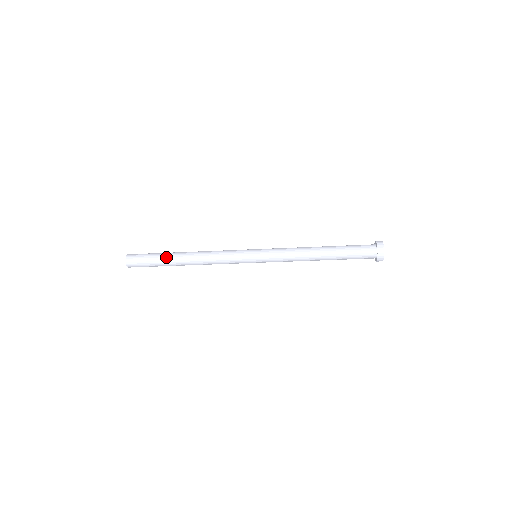
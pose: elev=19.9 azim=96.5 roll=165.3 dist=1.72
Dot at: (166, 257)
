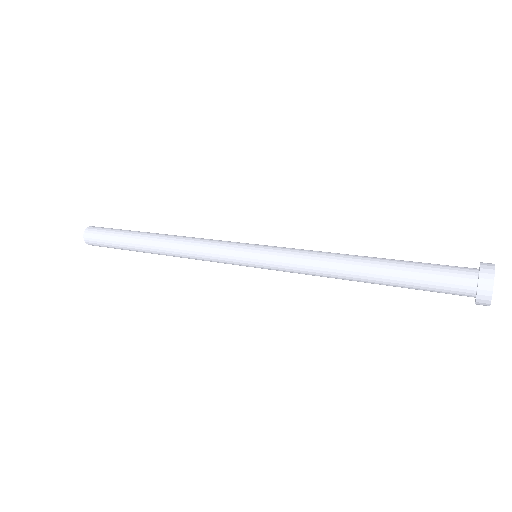
Dot at: (130, 246)
